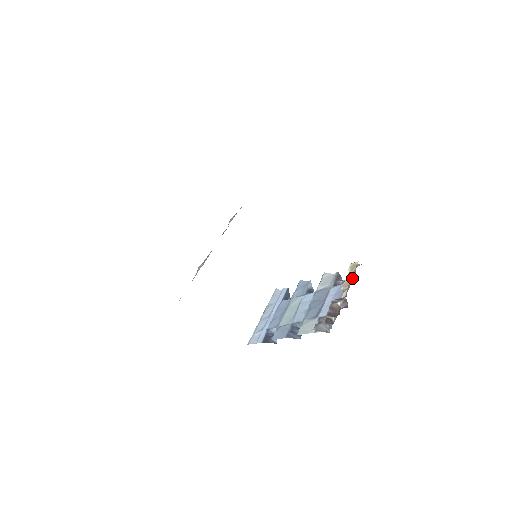
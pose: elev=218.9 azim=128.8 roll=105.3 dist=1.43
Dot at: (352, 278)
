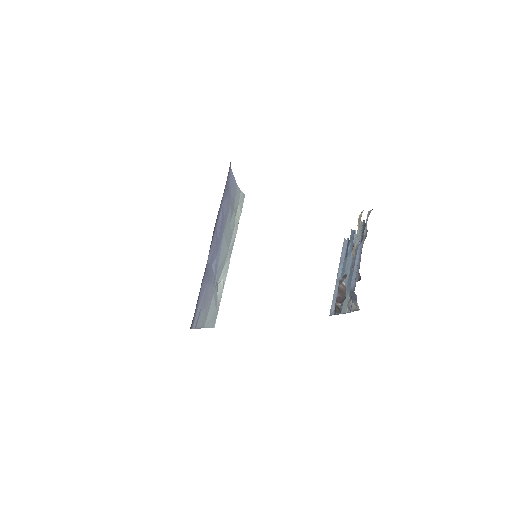
Dot at: occluded
